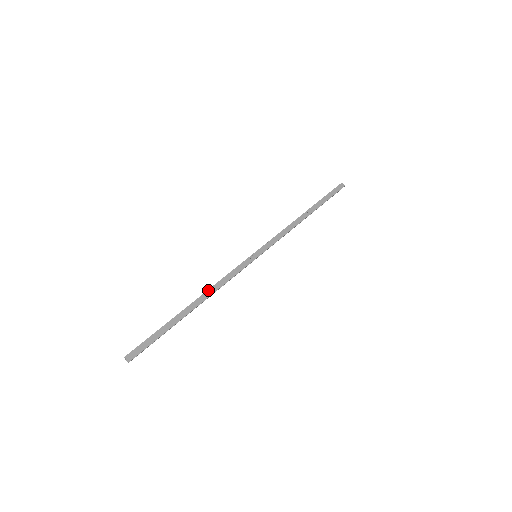
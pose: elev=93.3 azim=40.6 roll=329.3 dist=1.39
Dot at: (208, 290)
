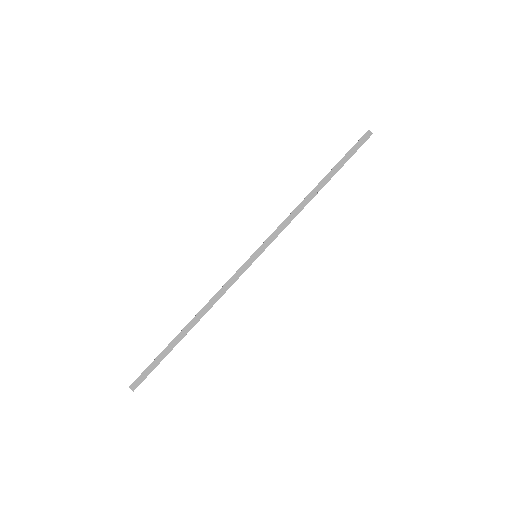
Dot at: (204, 307)
